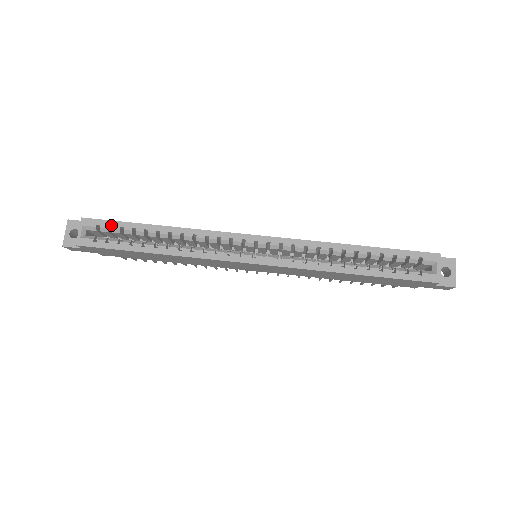
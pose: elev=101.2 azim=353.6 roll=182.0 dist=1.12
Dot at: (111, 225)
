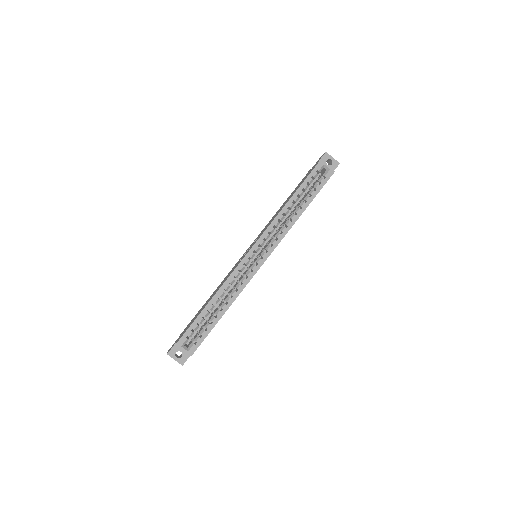
Dot at: occluded
